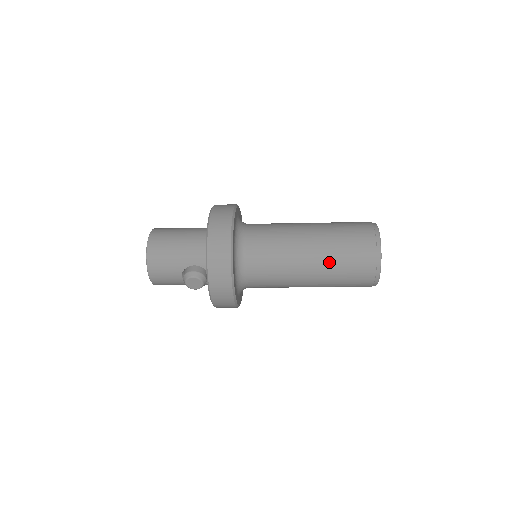
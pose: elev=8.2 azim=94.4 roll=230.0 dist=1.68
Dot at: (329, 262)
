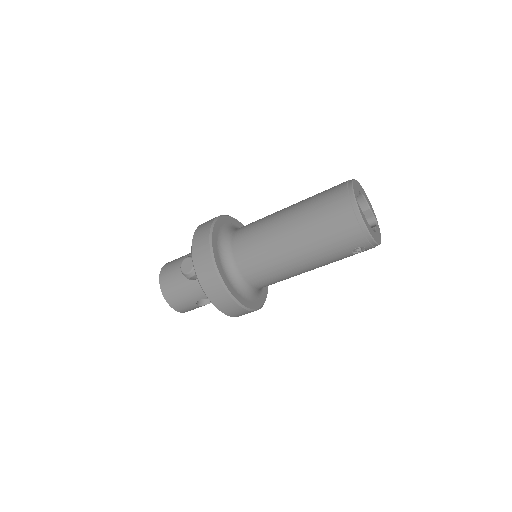
Dot at: (303, 206)
